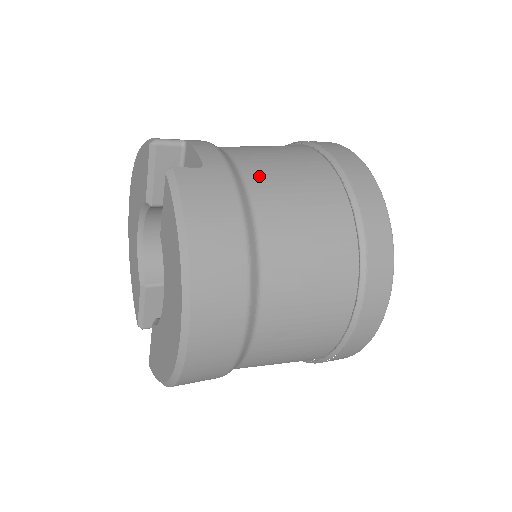
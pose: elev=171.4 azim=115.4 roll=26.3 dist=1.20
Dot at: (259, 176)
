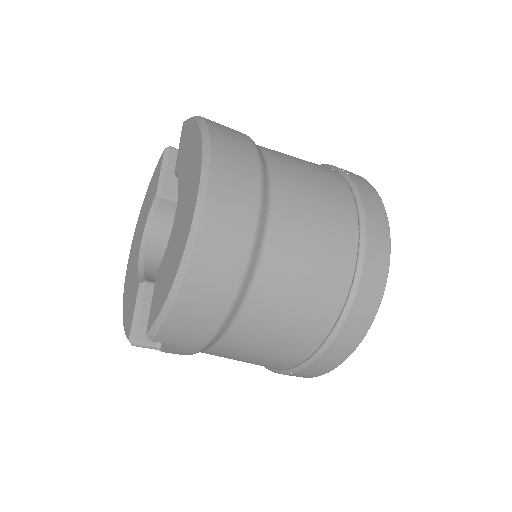
Dot at: occluded
